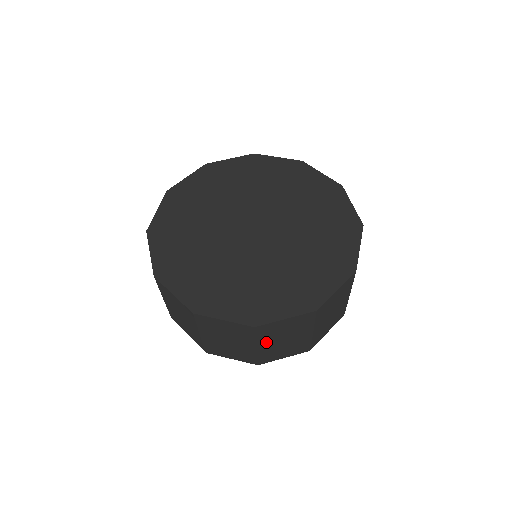
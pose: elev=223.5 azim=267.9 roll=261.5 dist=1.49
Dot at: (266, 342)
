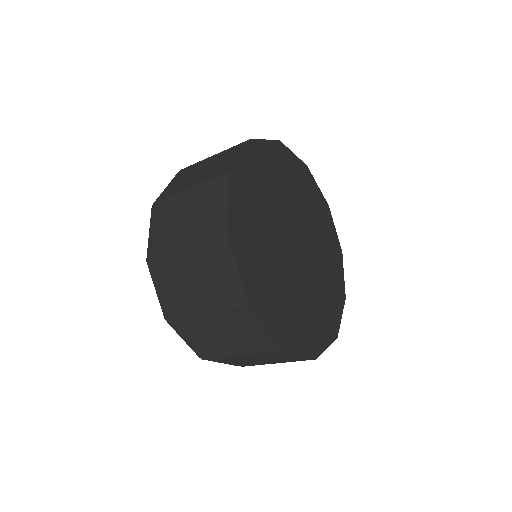
Dot at: (254, 356)
